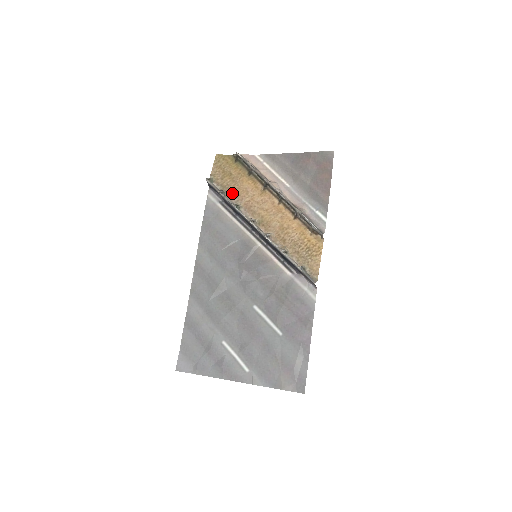
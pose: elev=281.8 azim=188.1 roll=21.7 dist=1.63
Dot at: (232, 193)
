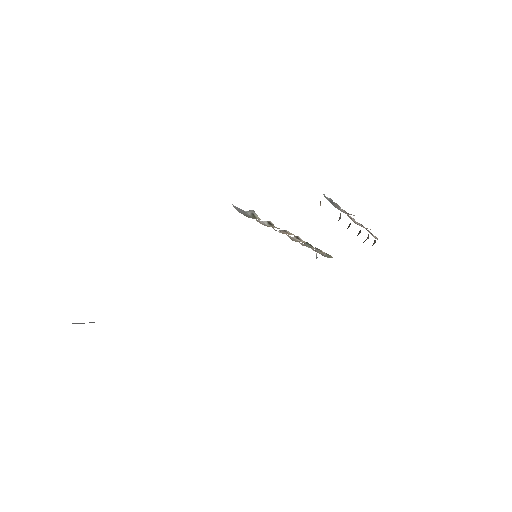
Dot at: occluded
